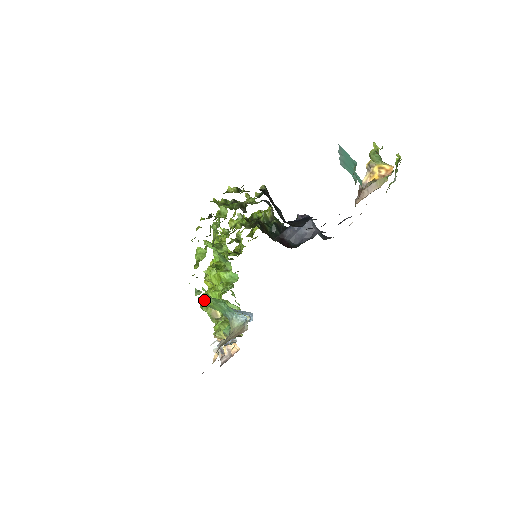
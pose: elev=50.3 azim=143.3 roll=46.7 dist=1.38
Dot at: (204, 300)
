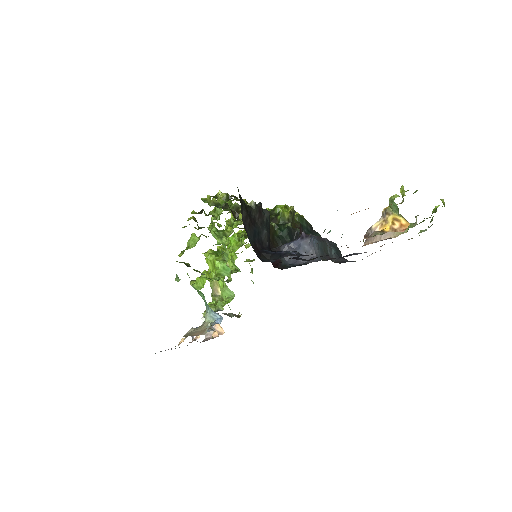
Dot at: (193, 282)
